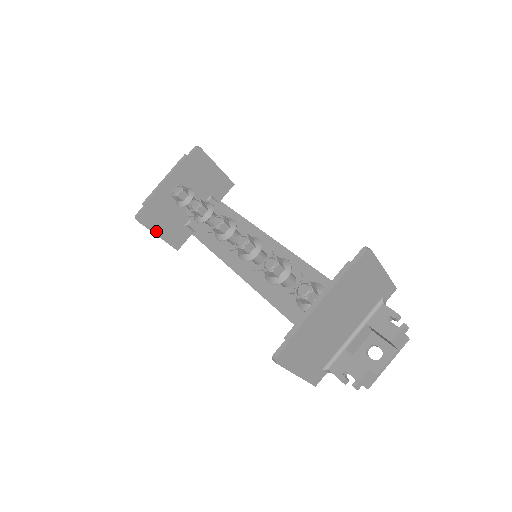
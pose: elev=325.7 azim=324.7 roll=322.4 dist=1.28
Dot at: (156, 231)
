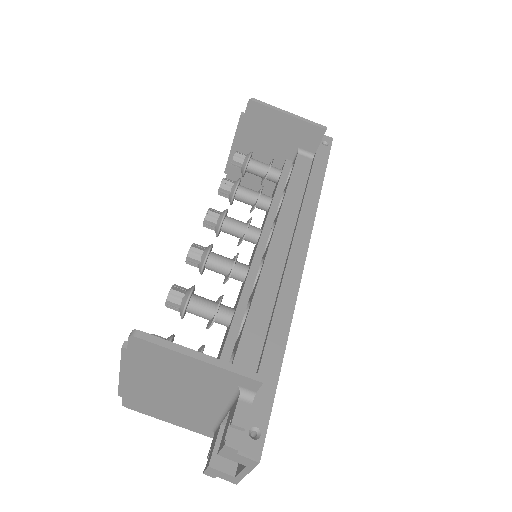
Dot at: occluded
